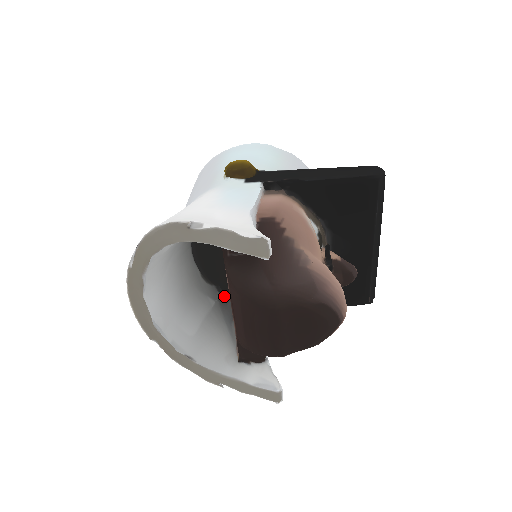
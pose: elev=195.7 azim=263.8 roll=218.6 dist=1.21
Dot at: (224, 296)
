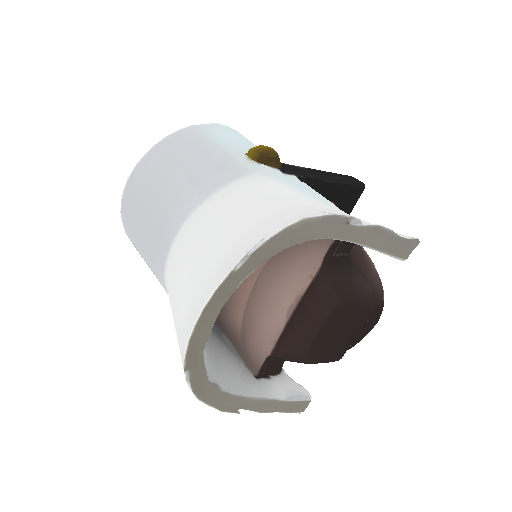
Dot at: occluded
